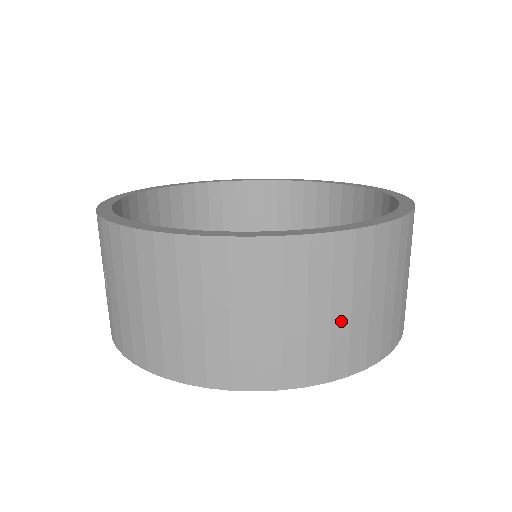
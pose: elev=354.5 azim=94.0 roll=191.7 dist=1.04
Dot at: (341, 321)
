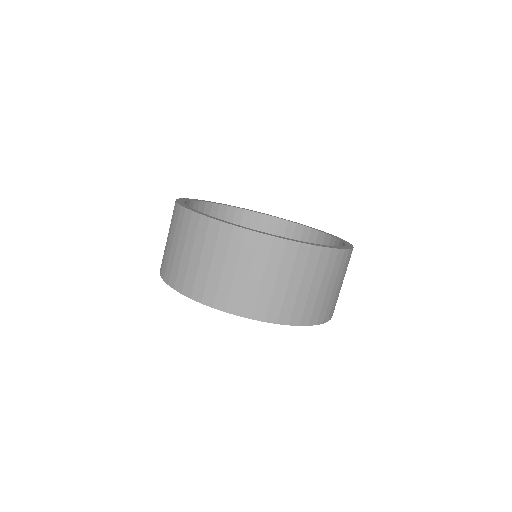
Dot at: (228, 276)
